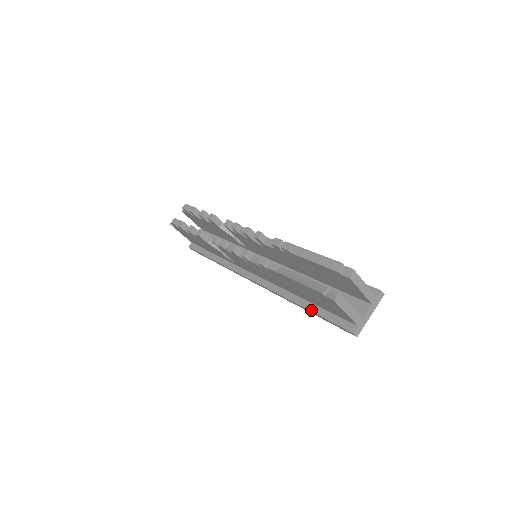
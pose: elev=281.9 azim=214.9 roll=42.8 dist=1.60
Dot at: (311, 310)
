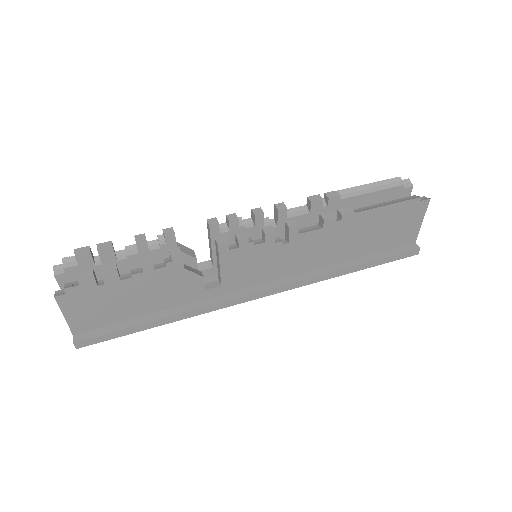
Dot at: (367, 261)
